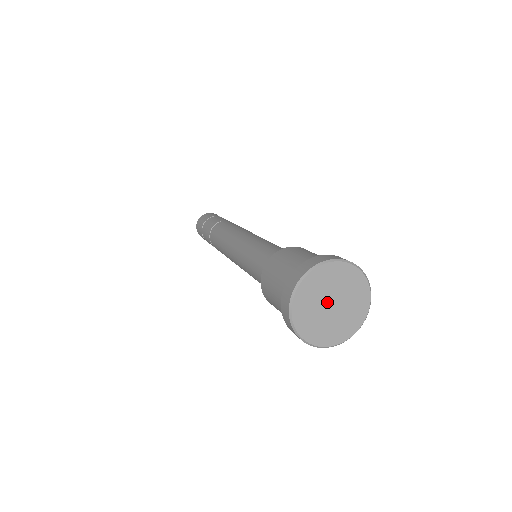
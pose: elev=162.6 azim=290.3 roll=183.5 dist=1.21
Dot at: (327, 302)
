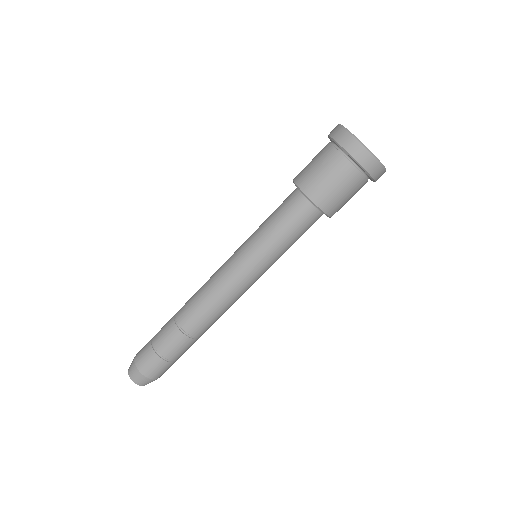
Dot at: occluded
